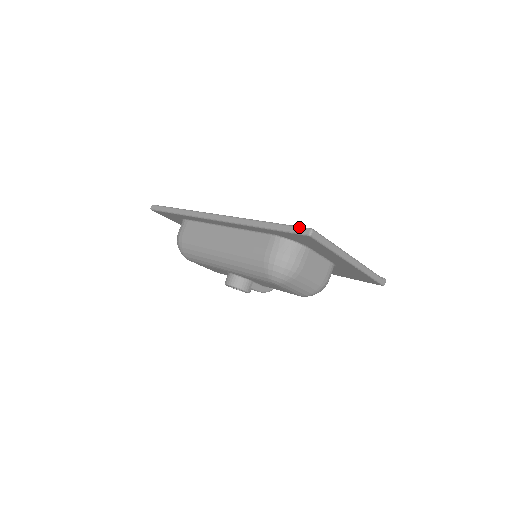
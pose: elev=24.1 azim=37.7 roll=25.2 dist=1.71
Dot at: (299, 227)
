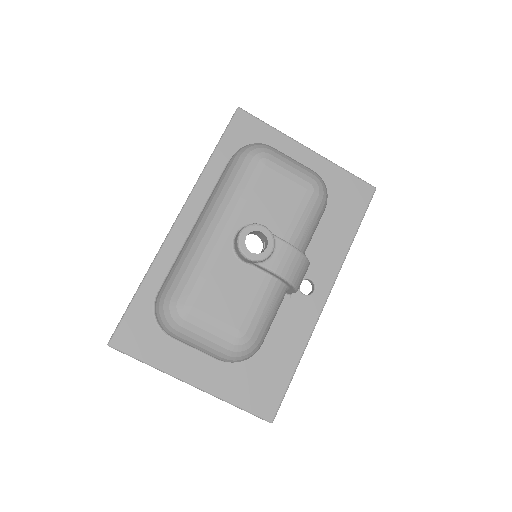
Dot at: occluded
